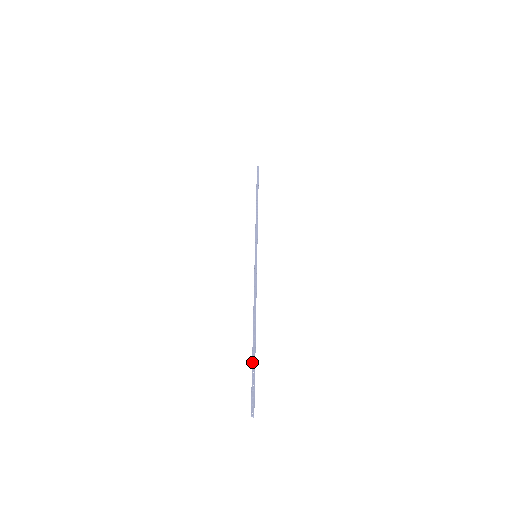
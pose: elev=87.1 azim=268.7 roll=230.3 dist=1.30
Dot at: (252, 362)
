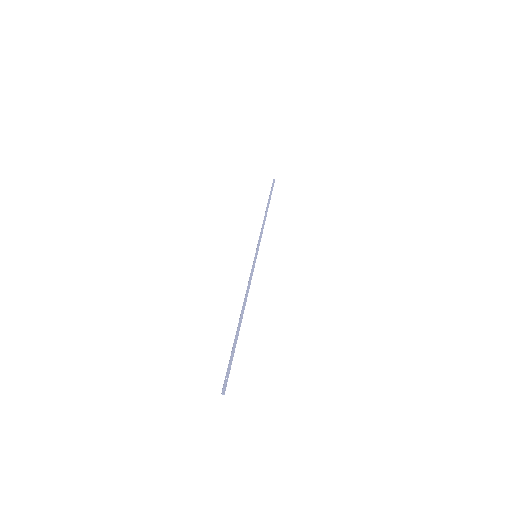
Dot at: (233, 346)
